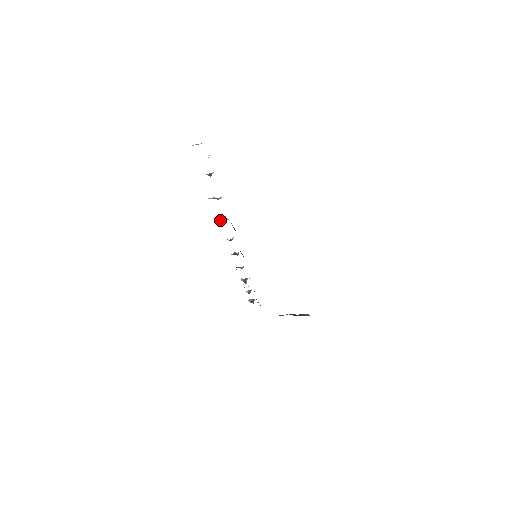
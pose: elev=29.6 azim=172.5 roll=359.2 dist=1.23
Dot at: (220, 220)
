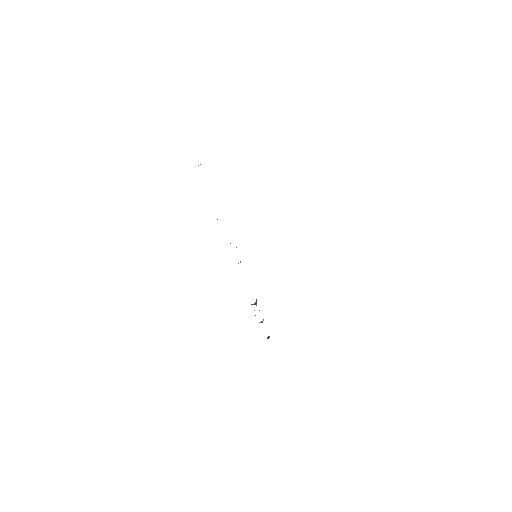
Dot at: occluded
